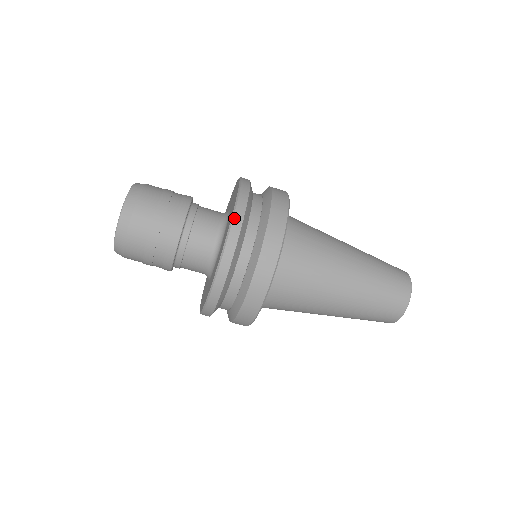
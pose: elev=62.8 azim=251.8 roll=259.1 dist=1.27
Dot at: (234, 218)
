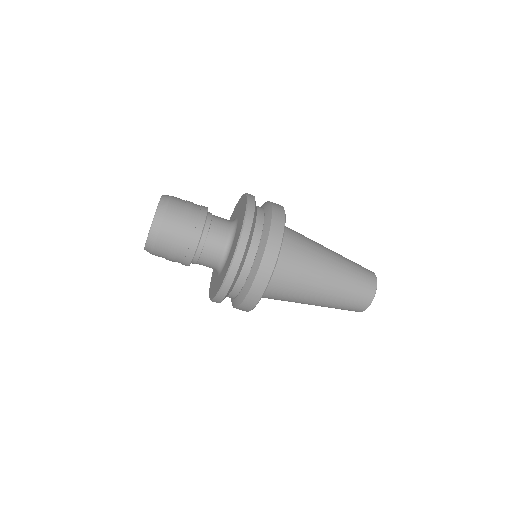
Dot at: (248, 208)
